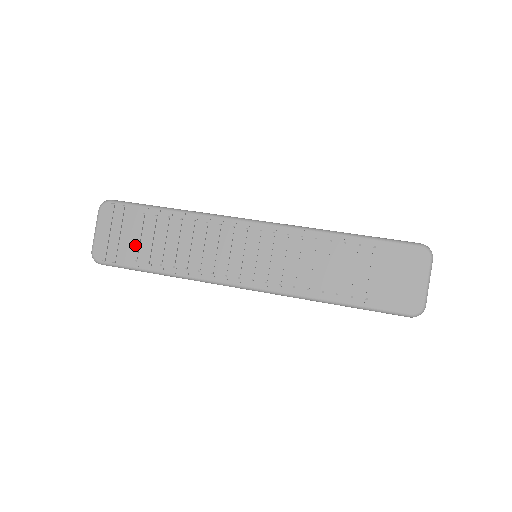
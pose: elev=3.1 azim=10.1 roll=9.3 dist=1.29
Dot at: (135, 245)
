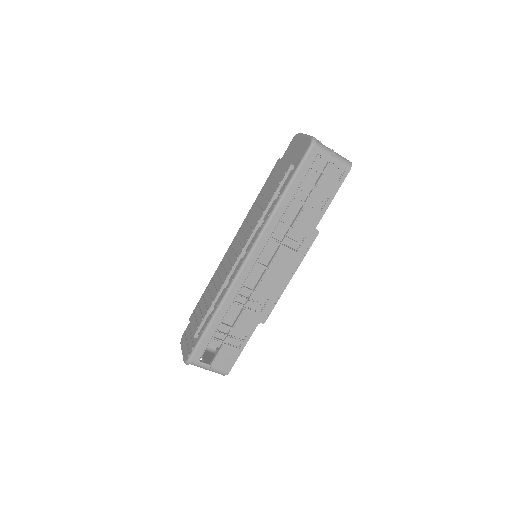
Dot at: (195, 325)
